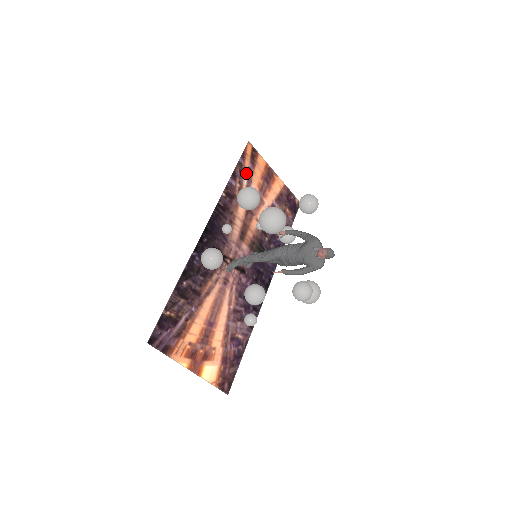
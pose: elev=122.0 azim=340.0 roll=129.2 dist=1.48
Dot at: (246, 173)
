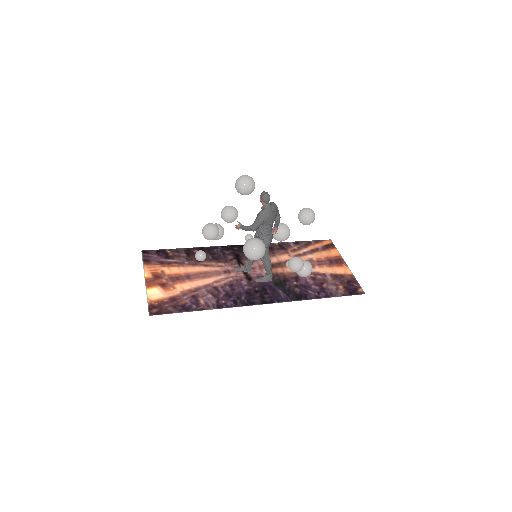
Dot at: (311, 248)
